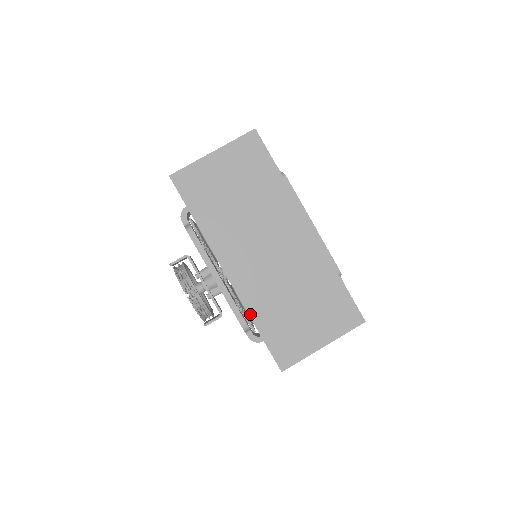
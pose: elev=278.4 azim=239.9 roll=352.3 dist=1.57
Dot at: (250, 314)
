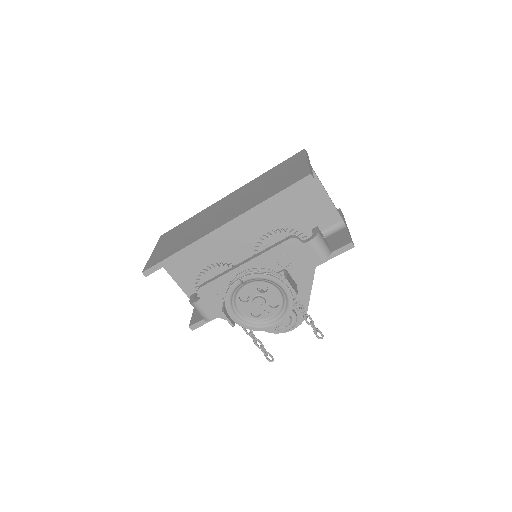
Dot at: (257, 205)
